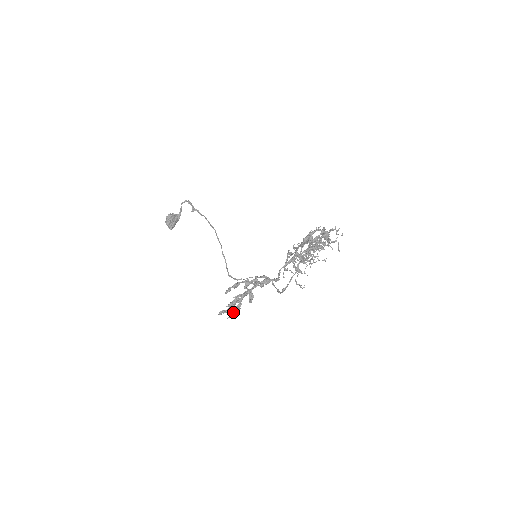
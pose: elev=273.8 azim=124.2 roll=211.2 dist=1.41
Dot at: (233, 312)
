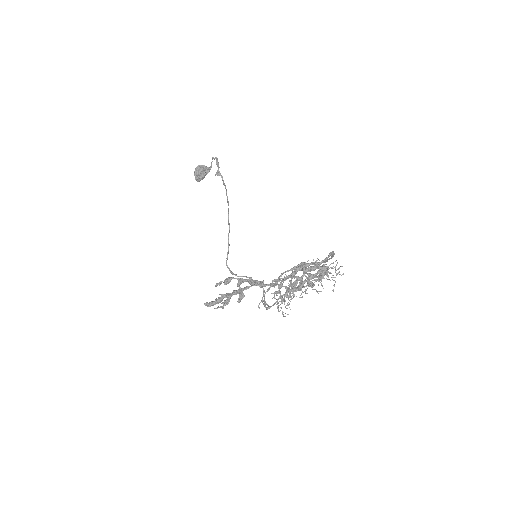
Dot at: occluded
